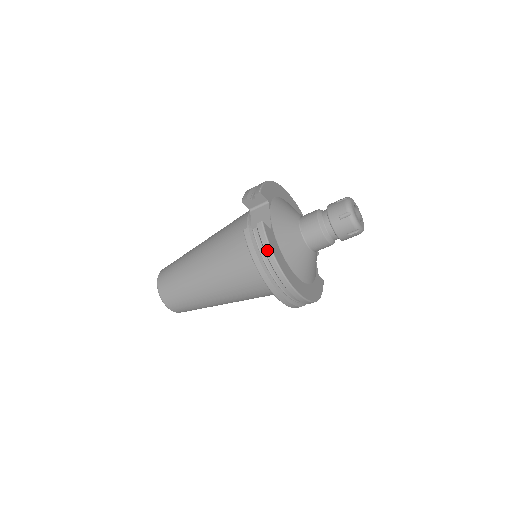
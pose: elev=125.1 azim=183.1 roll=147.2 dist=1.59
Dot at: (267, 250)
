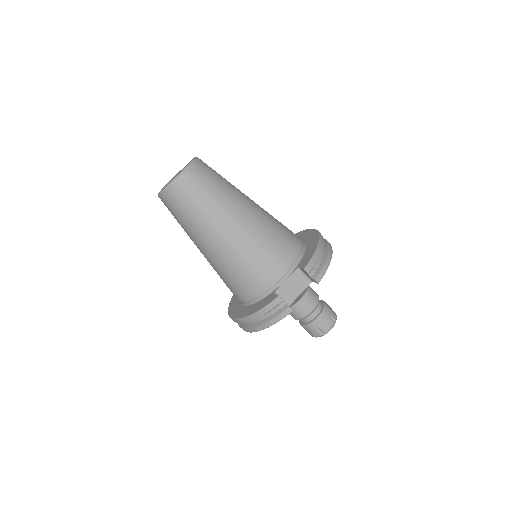
Dot at: (270, 323)
